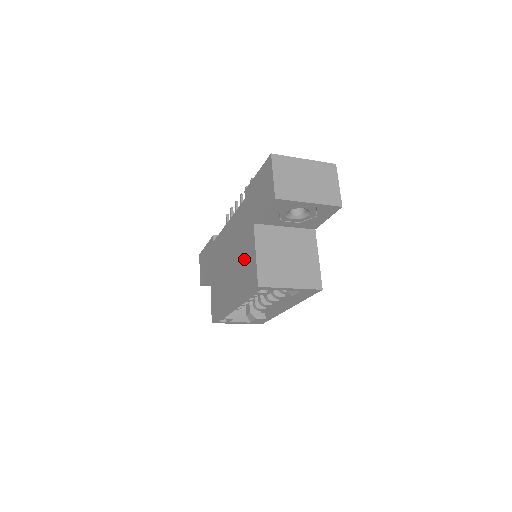
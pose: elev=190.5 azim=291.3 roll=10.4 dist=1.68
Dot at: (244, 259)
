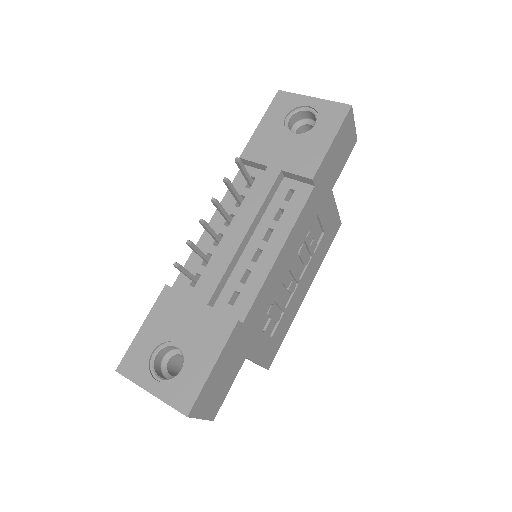
Dot at: occluded
